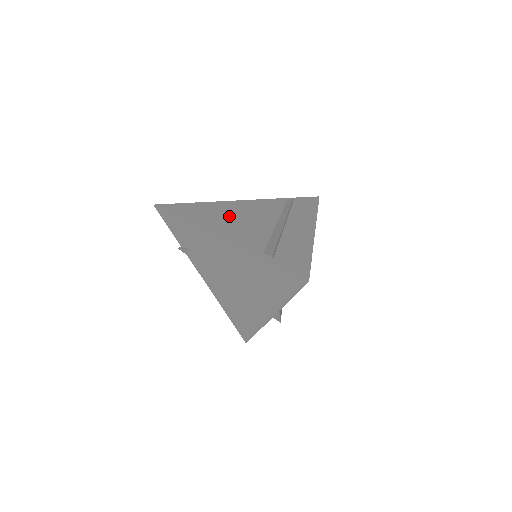
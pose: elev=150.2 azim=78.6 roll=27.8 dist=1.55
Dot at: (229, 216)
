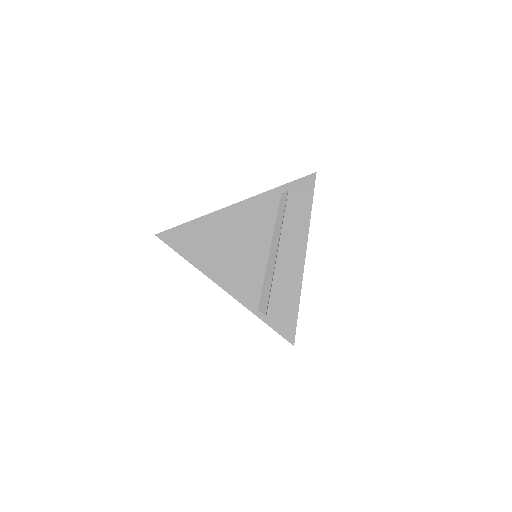
Dot at: (226, 243)
